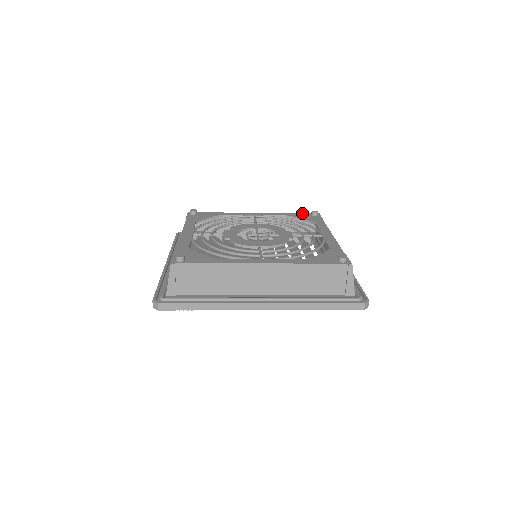
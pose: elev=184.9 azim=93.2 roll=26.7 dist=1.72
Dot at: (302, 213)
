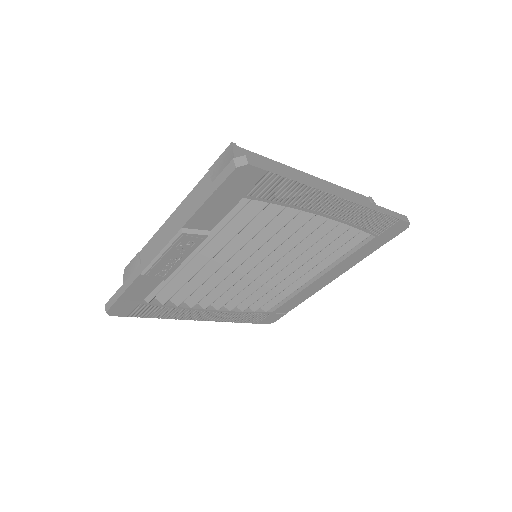
Dot at: occluded
